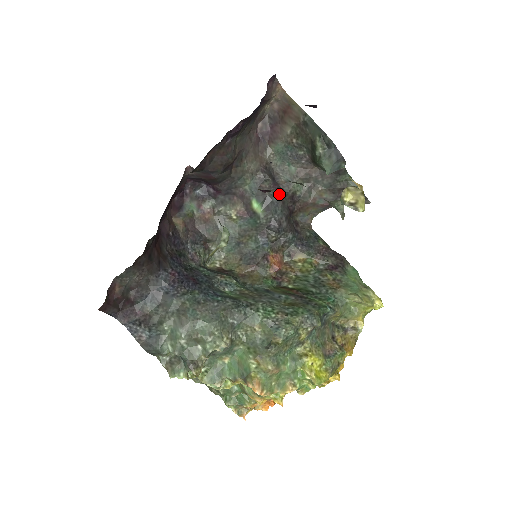
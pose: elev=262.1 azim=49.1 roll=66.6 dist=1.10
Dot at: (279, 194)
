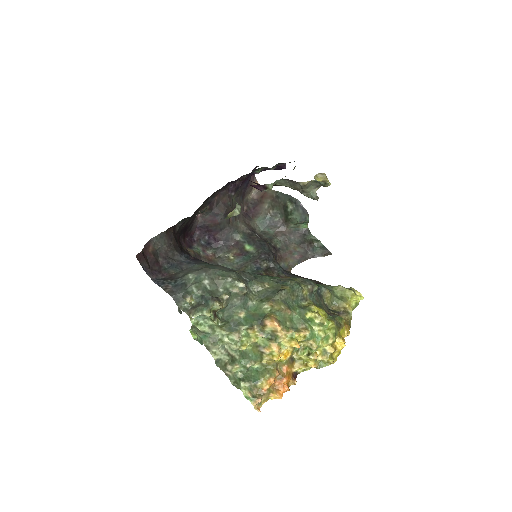
Dot at: (265, 241)
